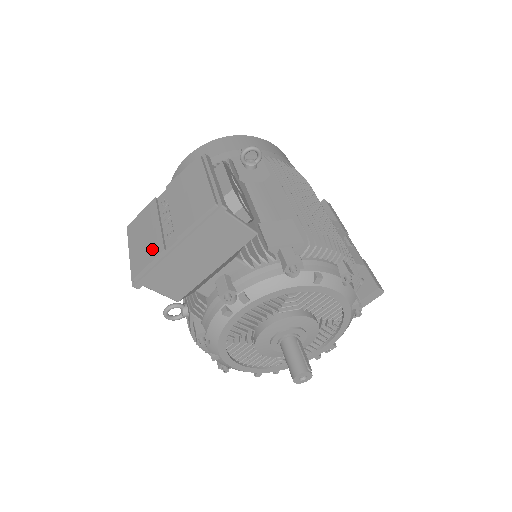
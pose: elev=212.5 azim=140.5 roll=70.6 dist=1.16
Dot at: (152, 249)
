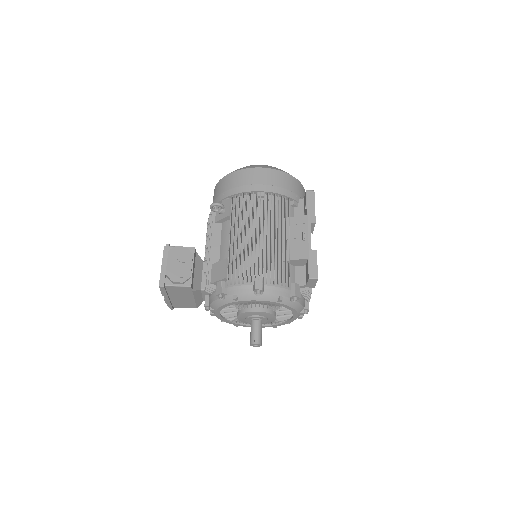
Dot at: occluded
